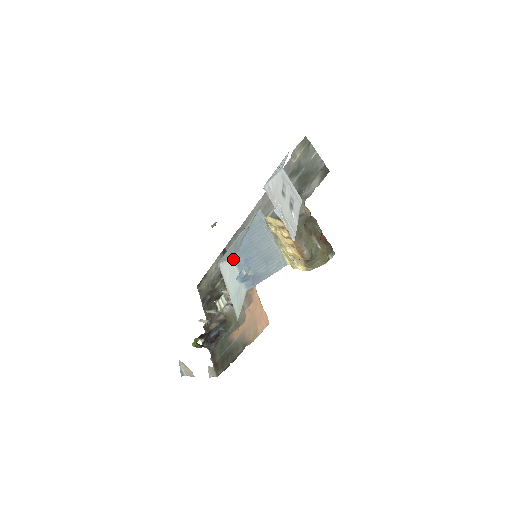
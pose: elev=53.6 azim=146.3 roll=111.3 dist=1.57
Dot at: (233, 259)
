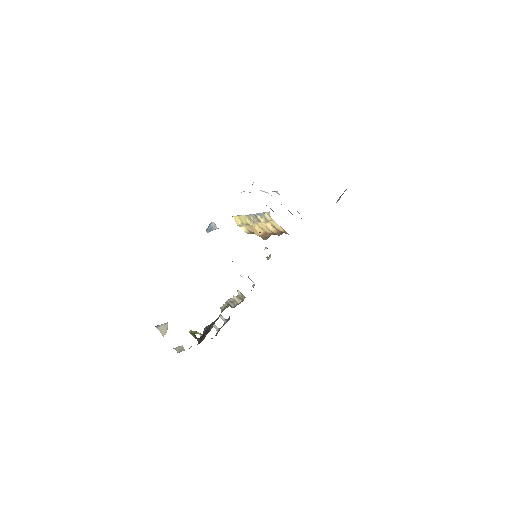
Dot at: occluded
